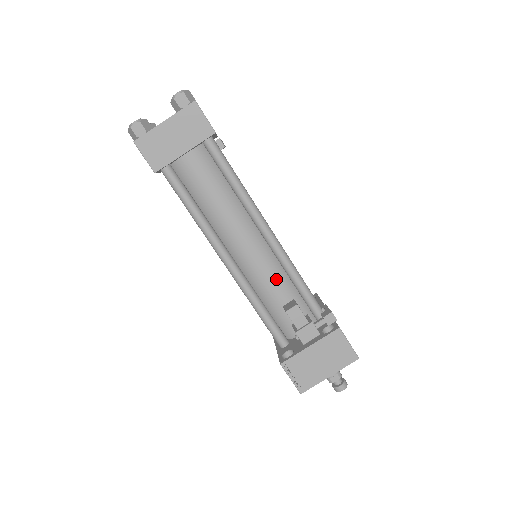
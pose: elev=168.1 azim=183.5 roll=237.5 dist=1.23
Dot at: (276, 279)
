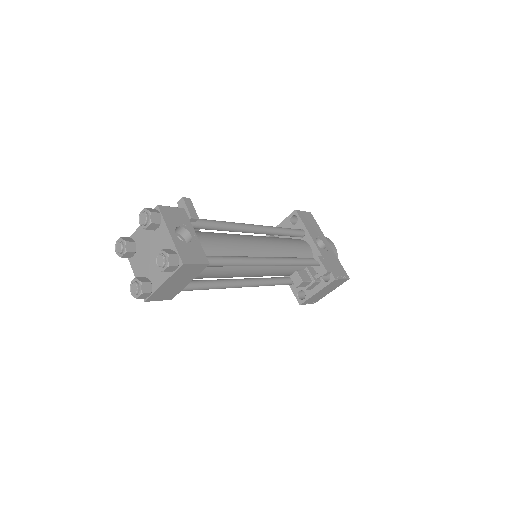
Dot at: (280, 270)
